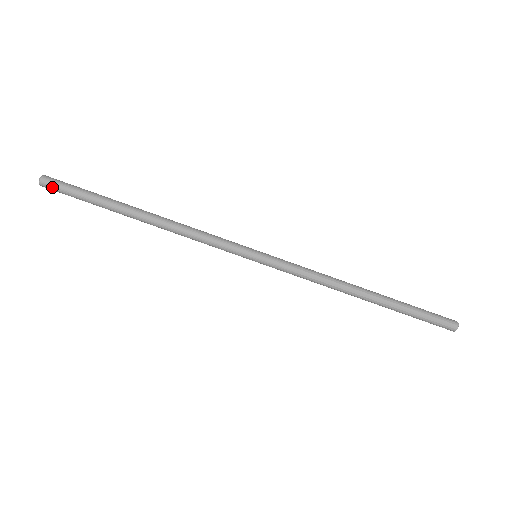
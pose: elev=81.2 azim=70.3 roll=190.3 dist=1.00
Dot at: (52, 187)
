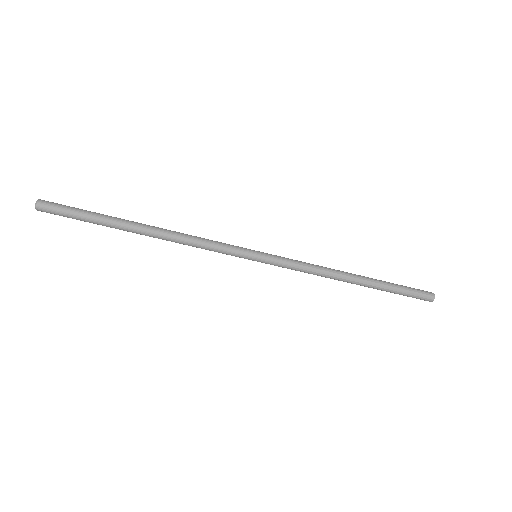
Dot at: (50, 211)
